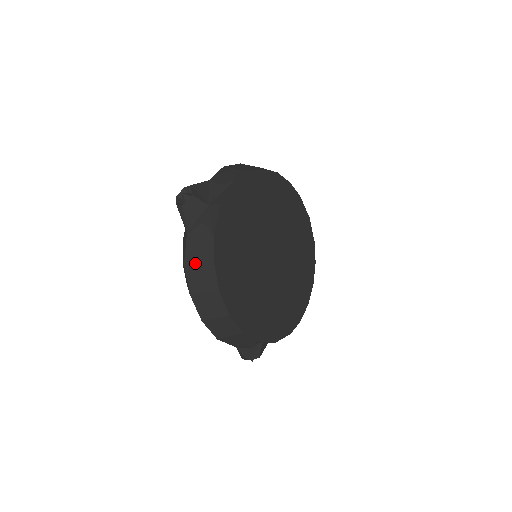
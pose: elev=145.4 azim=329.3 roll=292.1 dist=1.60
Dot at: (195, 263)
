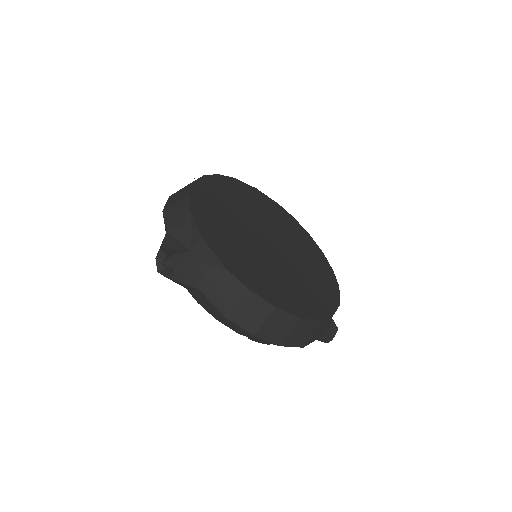
Dot at: (233, 306)
